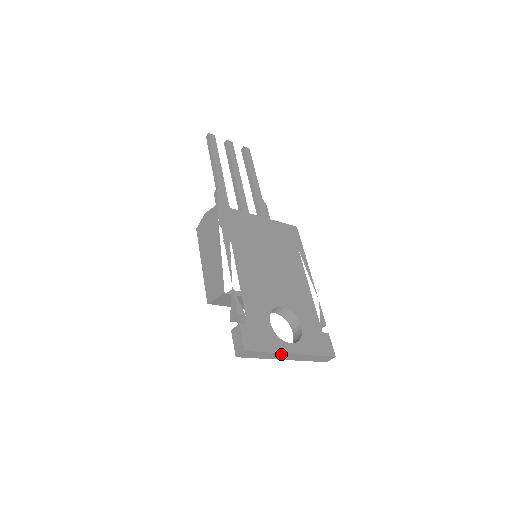
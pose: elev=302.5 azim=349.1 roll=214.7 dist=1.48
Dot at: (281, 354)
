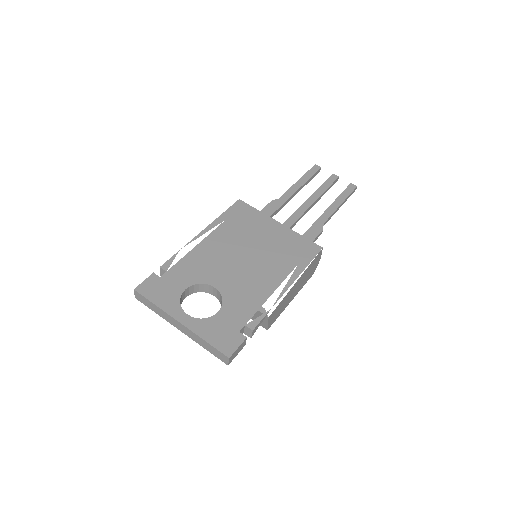
Dot at: (169, 316)
